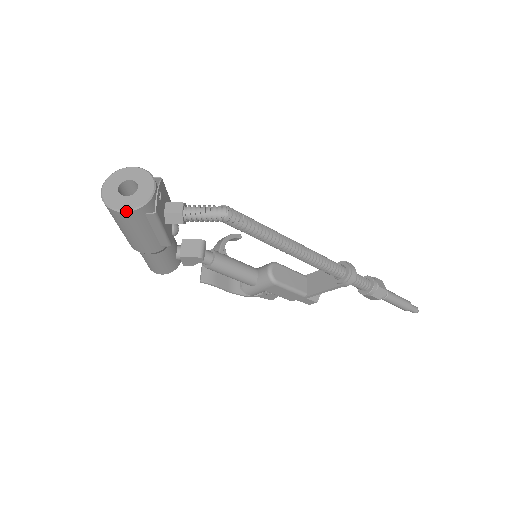
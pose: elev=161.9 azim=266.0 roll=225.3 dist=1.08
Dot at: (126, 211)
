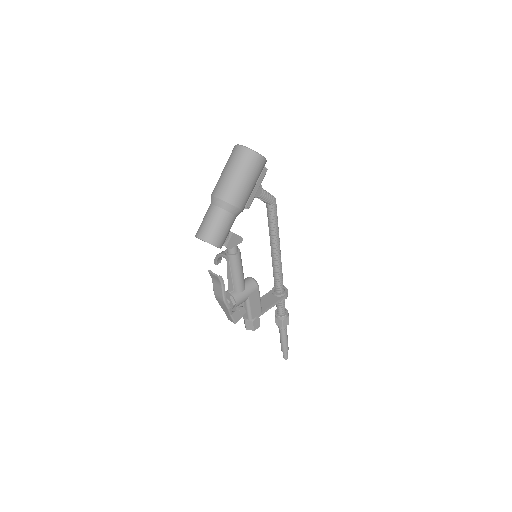
Dot at: (264, 157)
